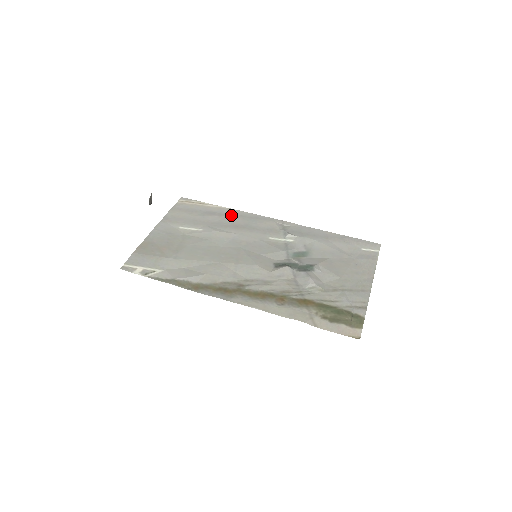
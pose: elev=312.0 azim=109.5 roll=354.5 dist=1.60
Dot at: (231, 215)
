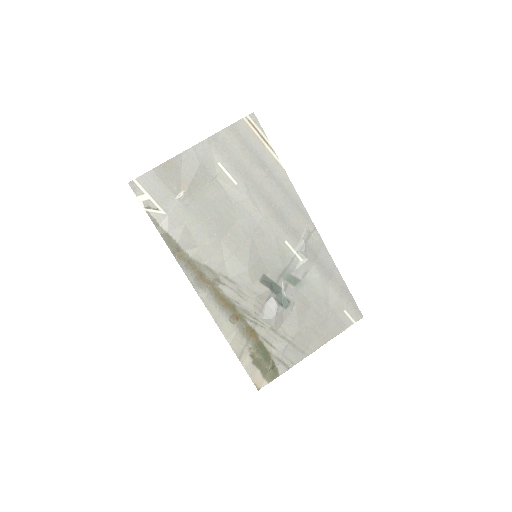
Dot at: (278, 183)
